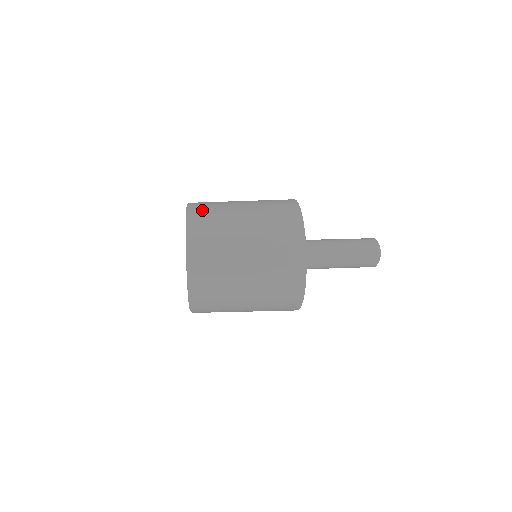
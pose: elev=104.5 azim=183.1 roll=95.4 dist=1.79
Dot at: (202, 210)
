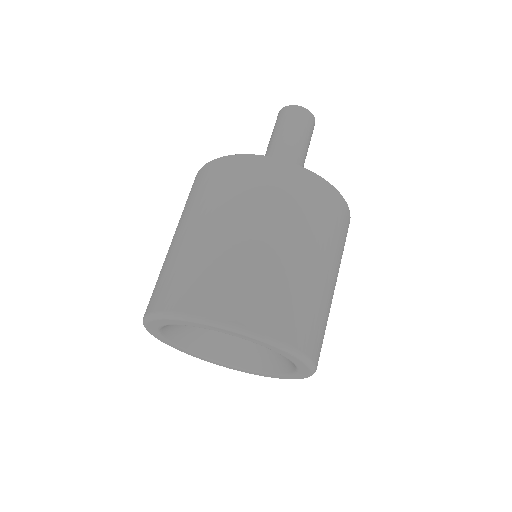
Dot at: (205, 294)
